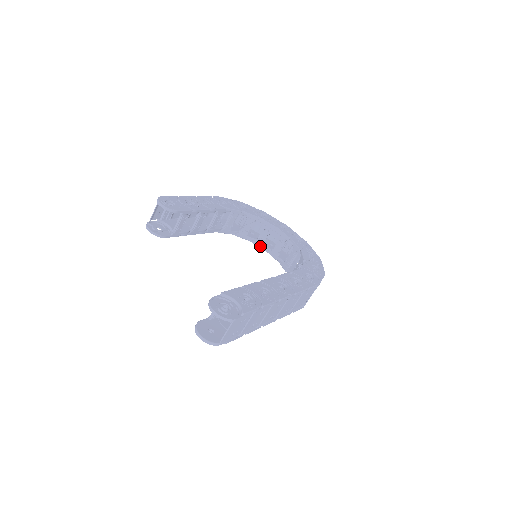
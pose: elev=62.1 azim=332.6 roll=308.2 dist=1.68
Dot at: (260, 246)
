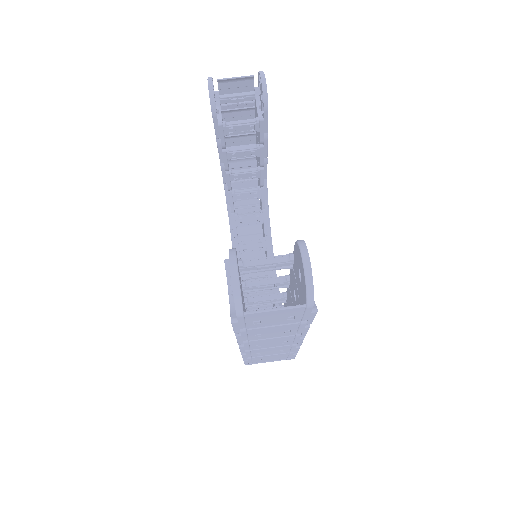
Dot at: occluded
